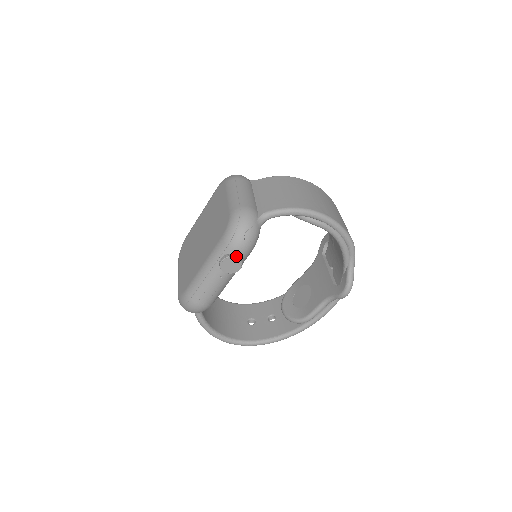
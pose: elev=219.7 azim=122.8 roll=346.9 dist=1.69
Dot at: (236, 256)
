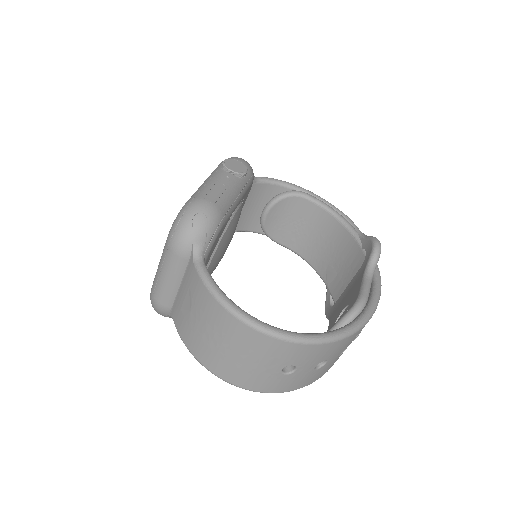
Dot at: (238, 162)
